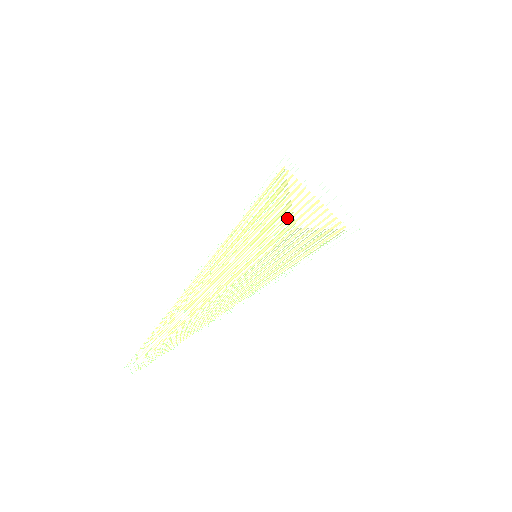
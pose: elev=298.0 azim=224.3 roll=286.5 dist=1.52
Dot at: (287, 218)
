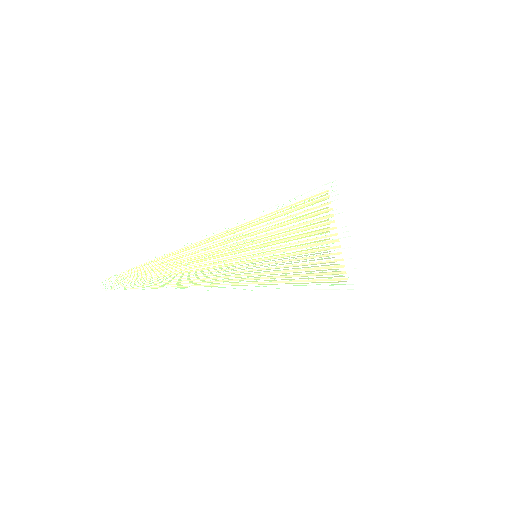
Dot at: occluded
